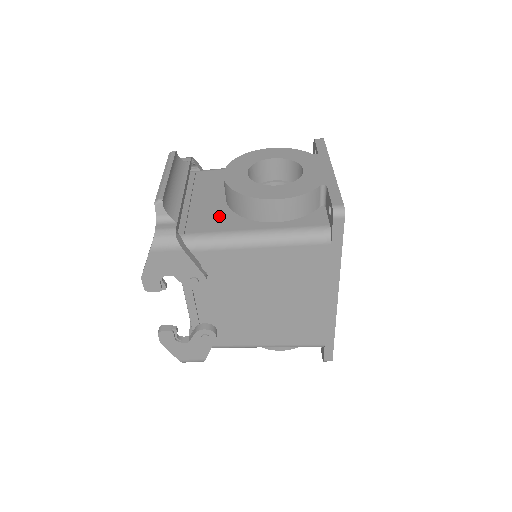
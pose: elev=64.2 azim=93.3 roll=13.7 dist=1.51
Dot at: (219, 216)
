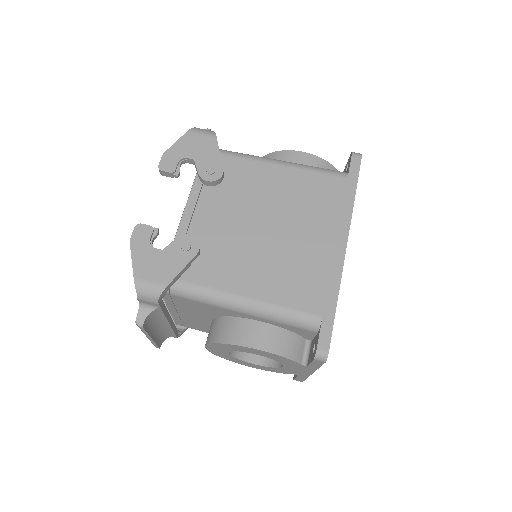
Dot at: occluded
